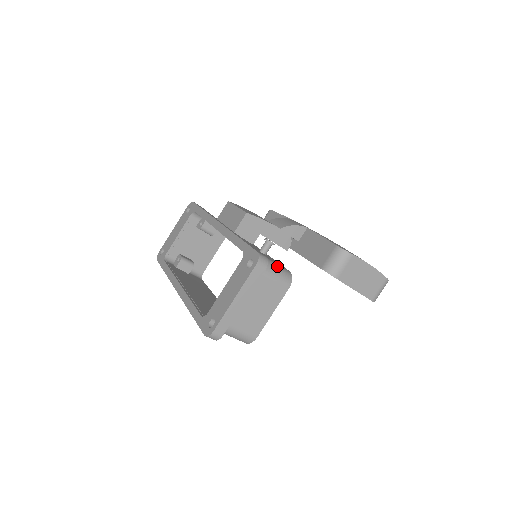
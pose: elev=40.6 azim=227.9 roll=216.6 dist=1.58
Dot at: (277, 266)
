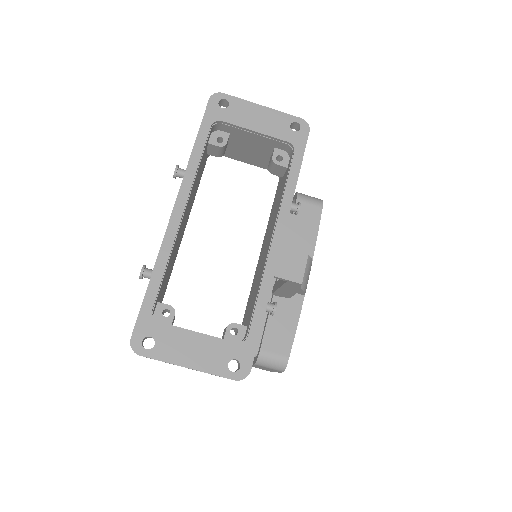
Dot at: occluded
